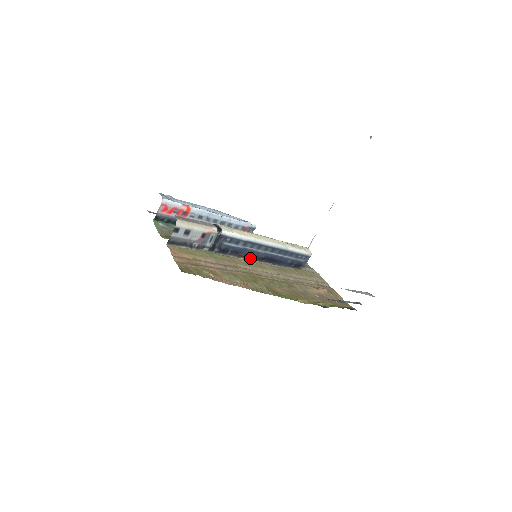
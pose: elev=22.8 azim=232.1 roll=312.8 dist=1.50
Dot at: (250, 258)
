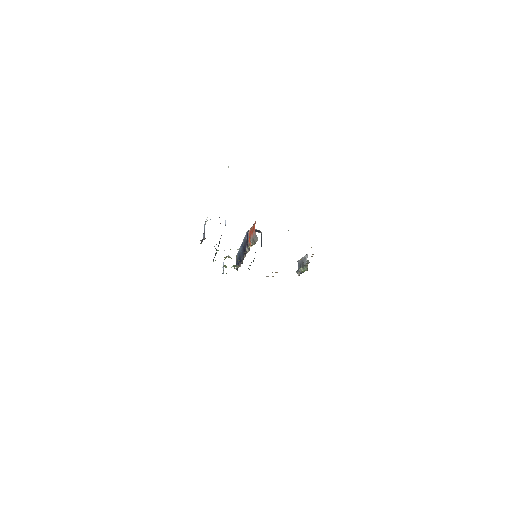
Dot at: occluded
